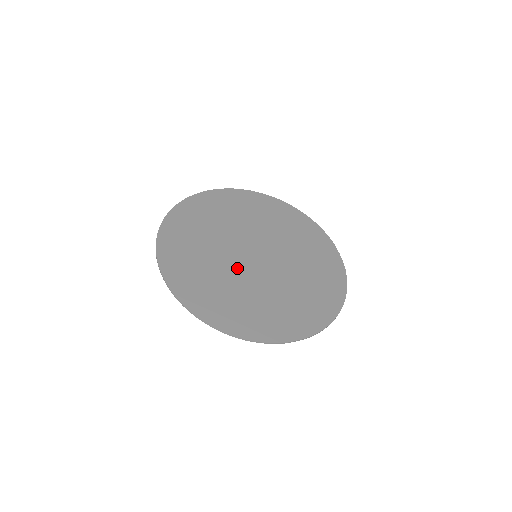
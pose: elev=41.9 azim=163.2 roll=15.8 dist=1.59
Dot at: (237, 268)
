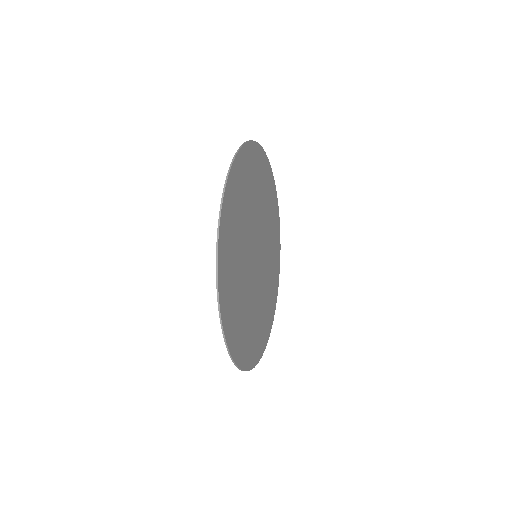
Dot at: (258, 287)
